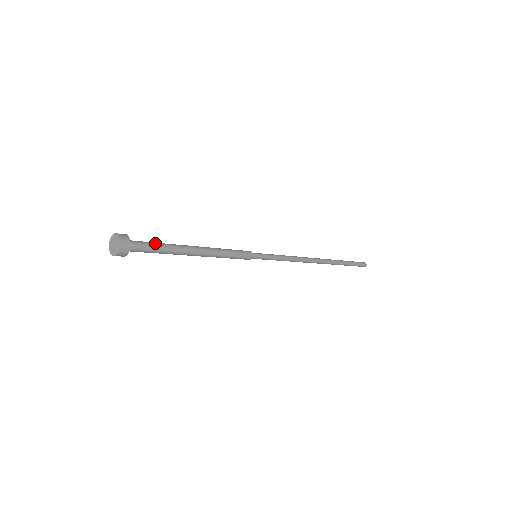
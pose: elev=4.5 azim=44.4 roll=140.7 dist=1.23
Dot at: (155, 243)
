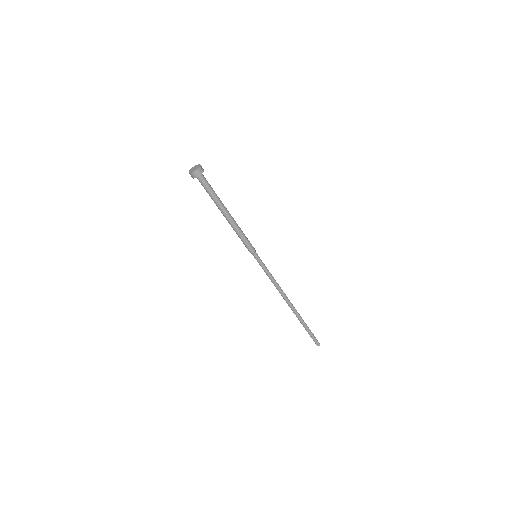
Dot at: (212, 188)
